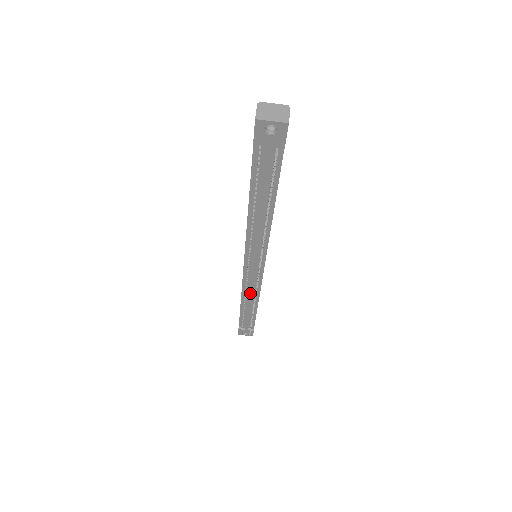
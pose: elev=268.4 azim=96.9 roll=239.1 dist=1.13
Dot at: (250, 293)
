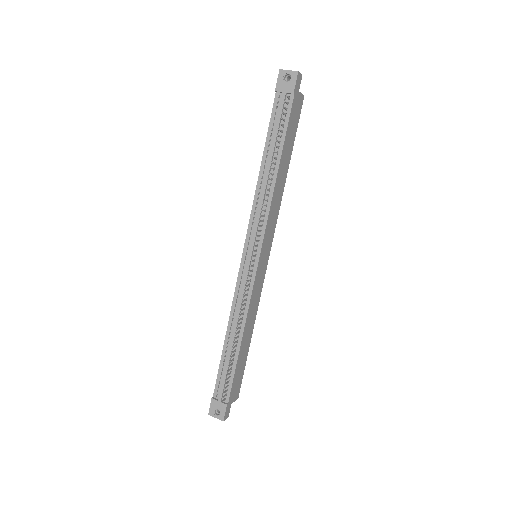
Dot at: (239, 305)
